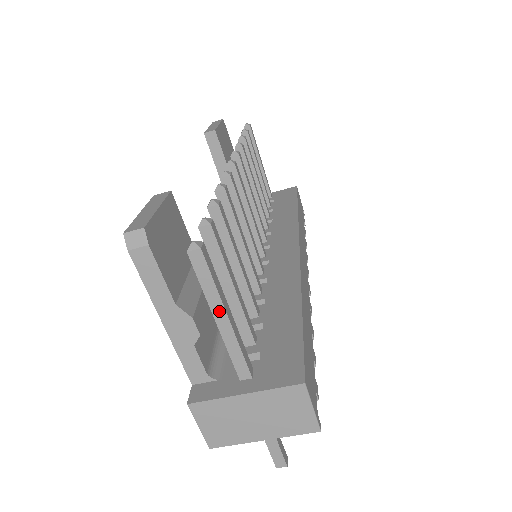
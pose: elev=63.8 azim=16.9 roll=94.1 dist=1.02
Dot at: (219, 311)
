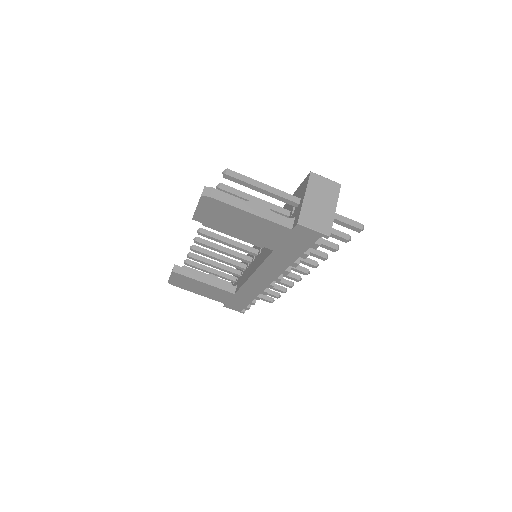
Dot at: (259, 184)
